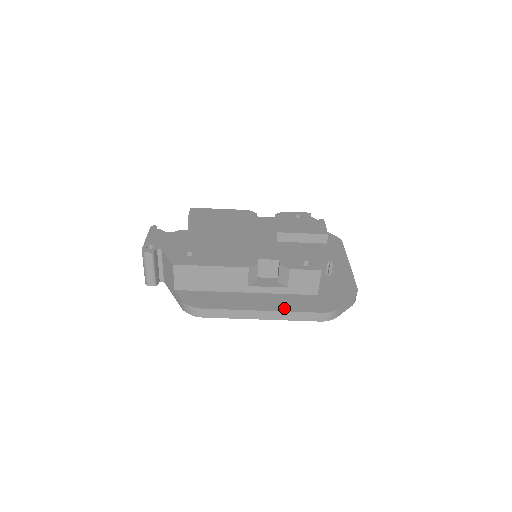
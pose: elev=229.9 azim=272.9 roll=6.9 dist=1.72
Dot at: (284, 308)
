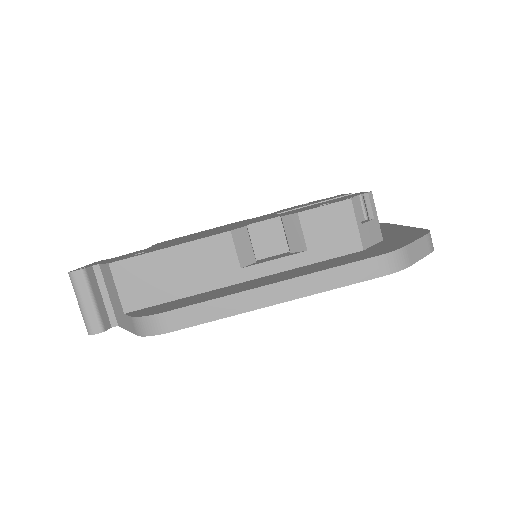
Dot at: (308, 272)
